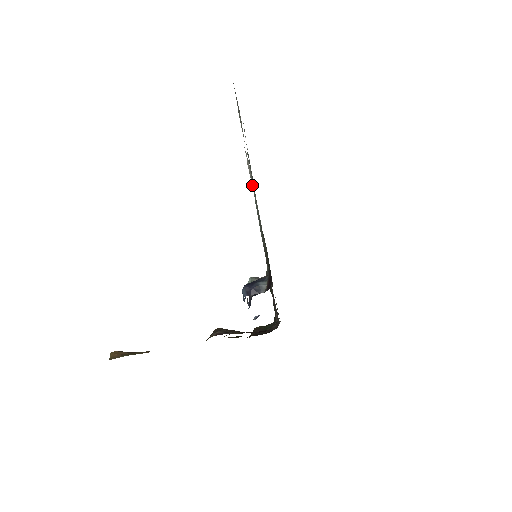
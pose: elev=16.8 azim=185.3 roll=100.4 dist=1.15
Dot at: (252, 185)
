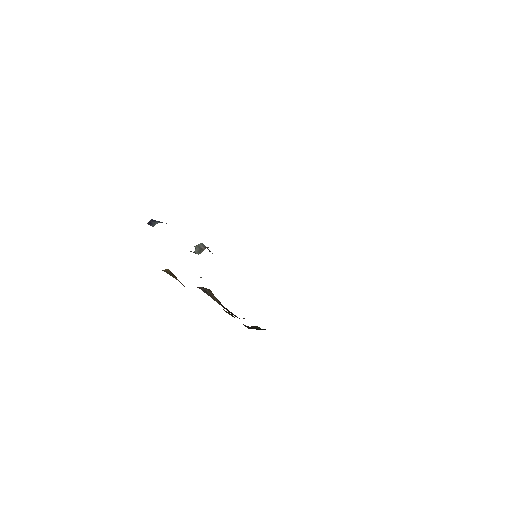
Dot at: occluded
